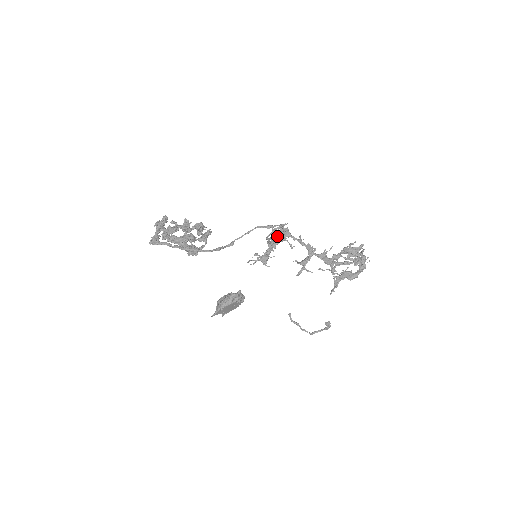
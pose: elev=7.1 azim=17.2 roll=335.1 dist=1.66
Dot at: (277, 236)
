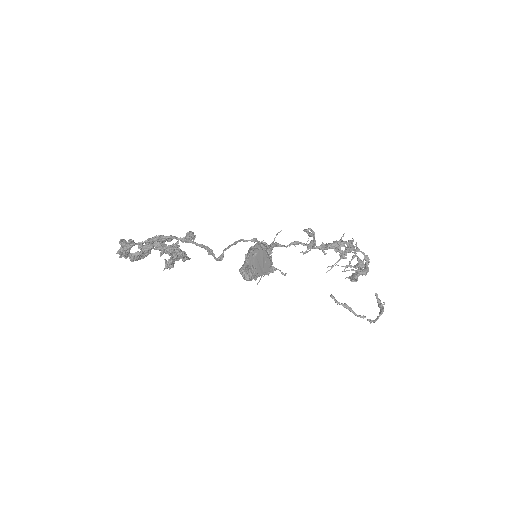
Dot at: occluded
